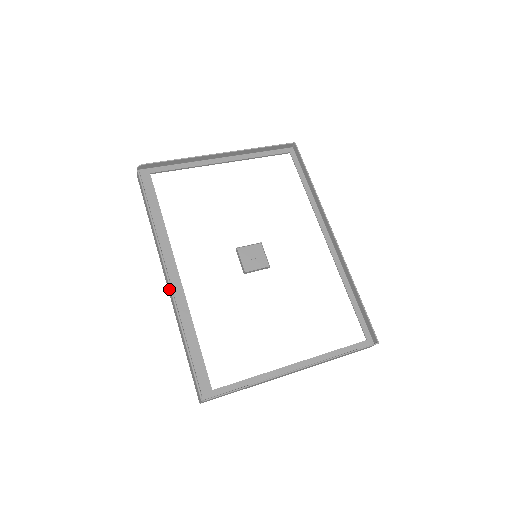
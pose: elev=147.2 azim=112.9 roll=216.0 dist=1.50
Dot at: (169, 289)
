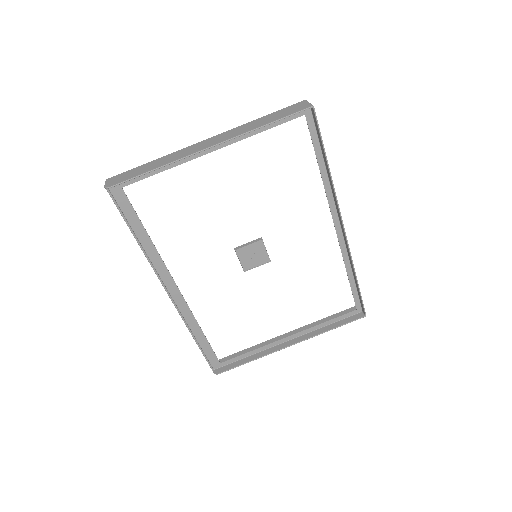
Dot at: (172, 300)
